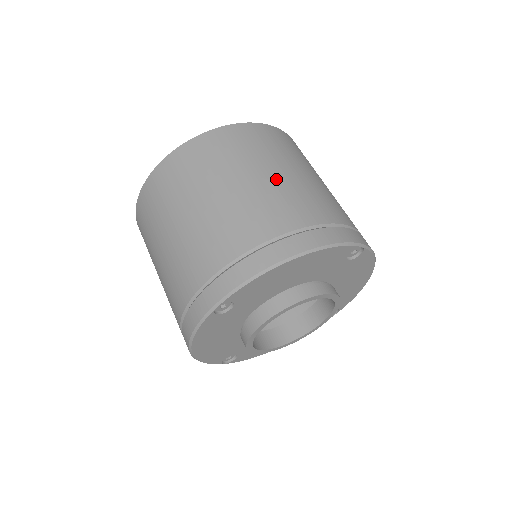
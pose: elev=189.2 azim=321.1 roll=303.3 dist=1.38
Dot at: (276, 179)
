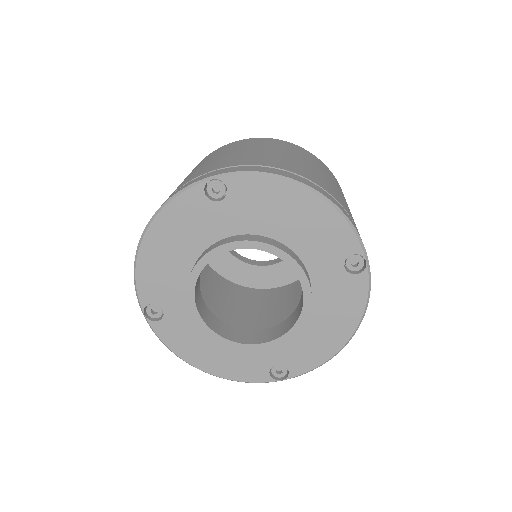
Dot at: (328, 179)
